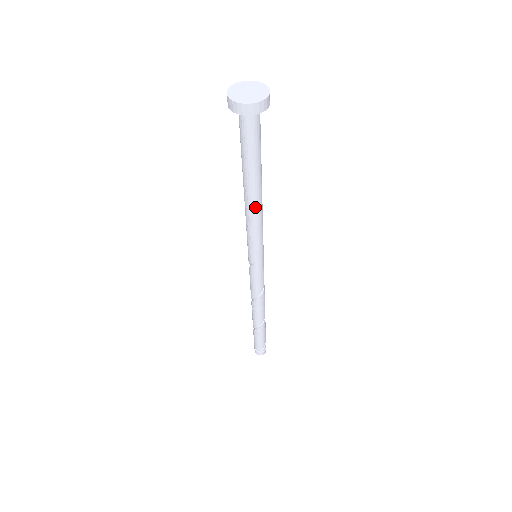
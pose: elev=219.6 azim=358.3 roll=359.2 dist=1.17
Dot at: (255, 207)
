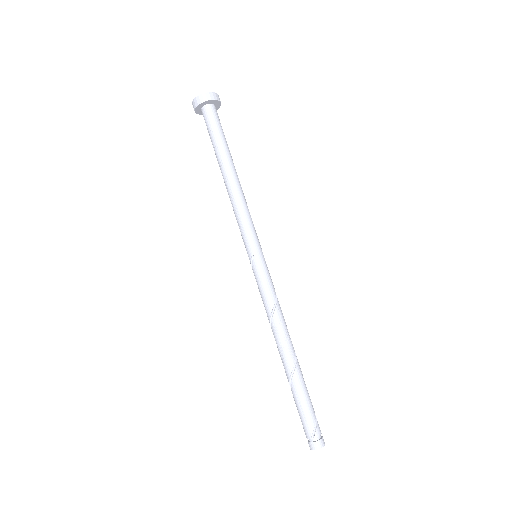
Dot at: (232, 187)
